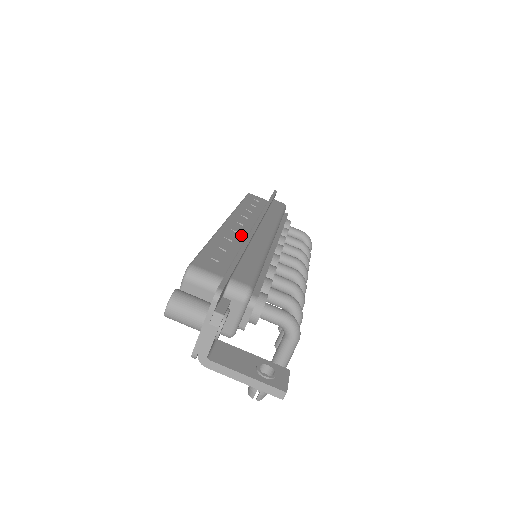
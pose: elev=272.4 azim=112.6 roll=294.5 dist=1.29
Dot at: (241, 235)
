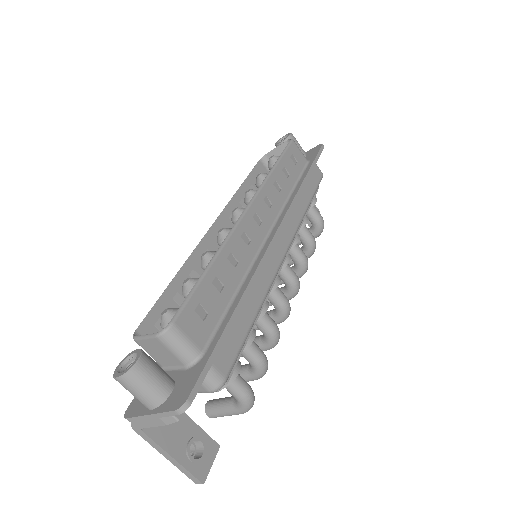
Dot at: (252, 248)
